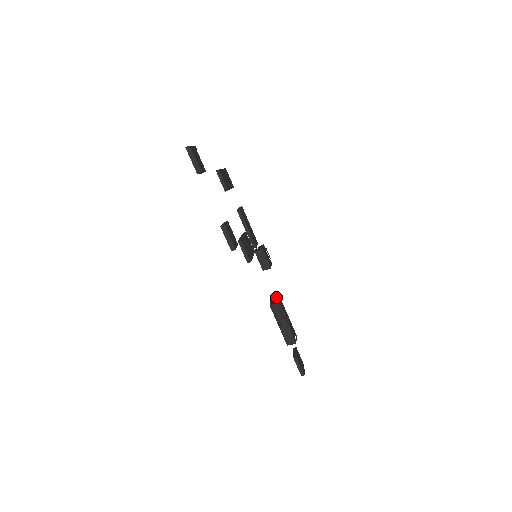
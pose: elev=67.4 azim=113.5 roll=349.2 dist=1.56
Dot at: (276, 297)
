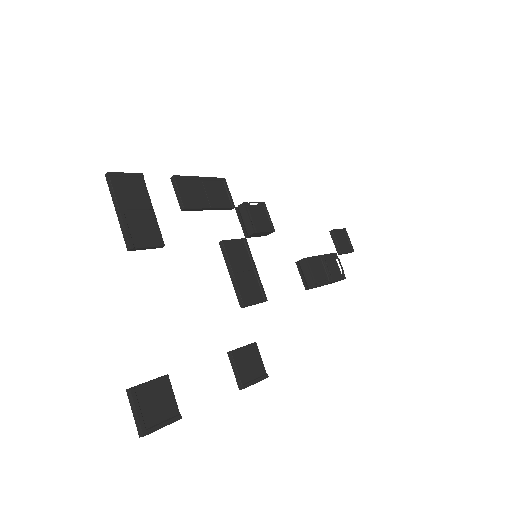
Dot at: (305, 268)
